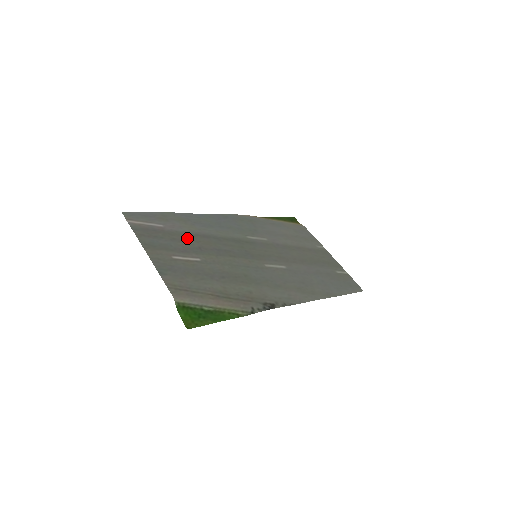
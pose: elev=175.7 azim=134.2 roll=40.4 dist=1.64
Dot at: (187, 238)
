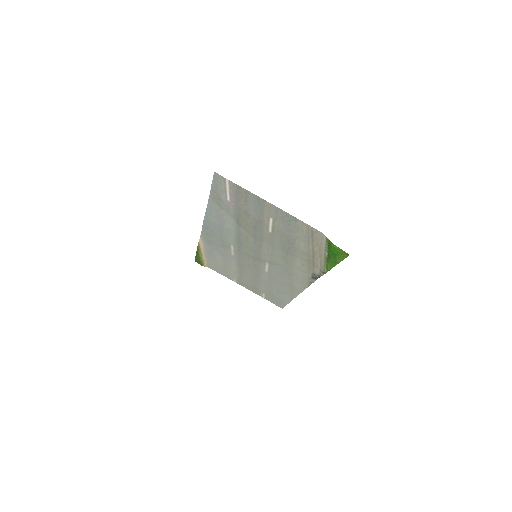
Dot at: (243, 217)
